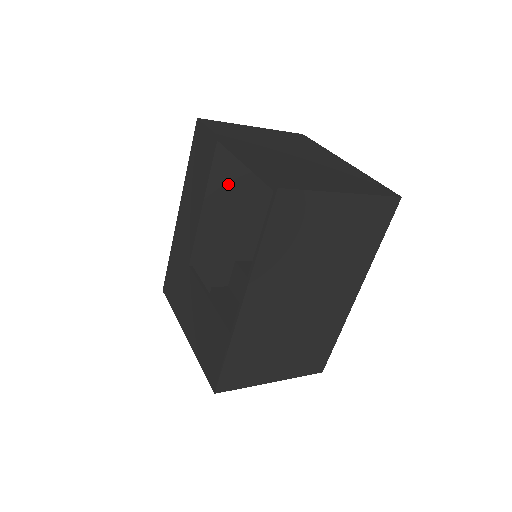
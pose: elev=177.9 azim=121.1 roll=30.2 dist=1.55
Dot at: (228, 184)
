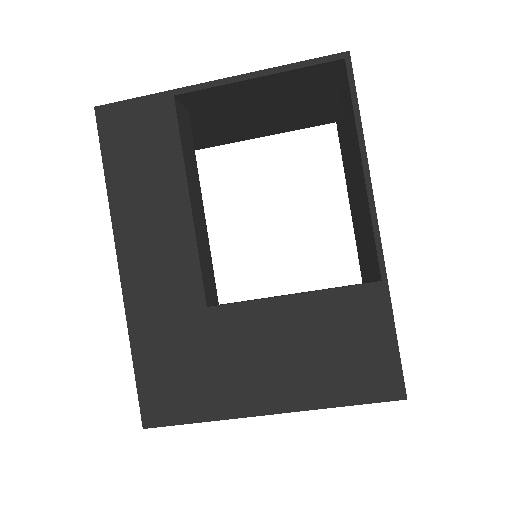
Dot at: (193, 167)
